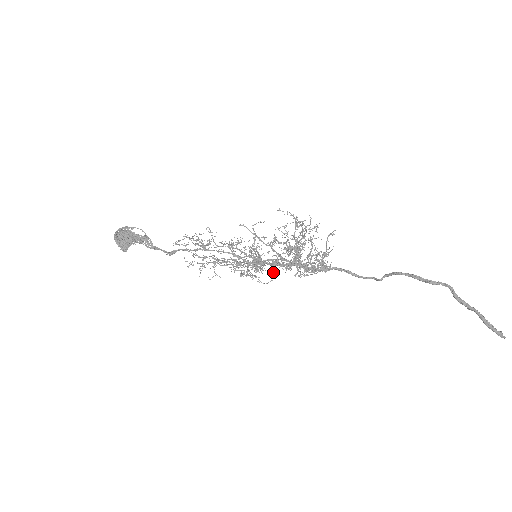
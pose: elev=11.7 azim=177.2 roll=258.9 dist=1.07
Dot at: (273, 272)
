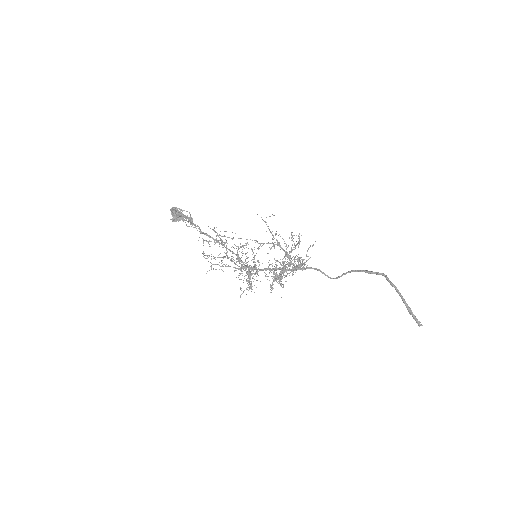
Dot at: occluded
